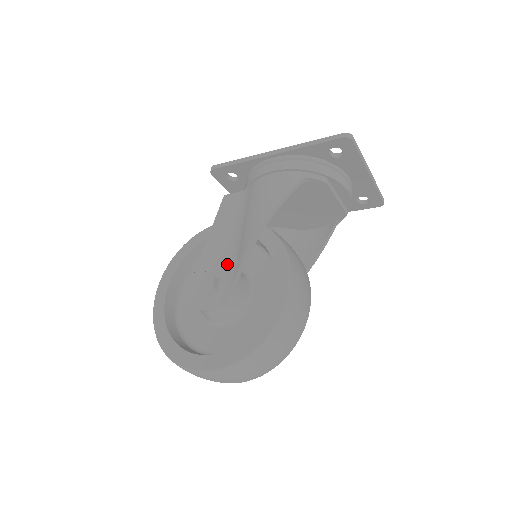
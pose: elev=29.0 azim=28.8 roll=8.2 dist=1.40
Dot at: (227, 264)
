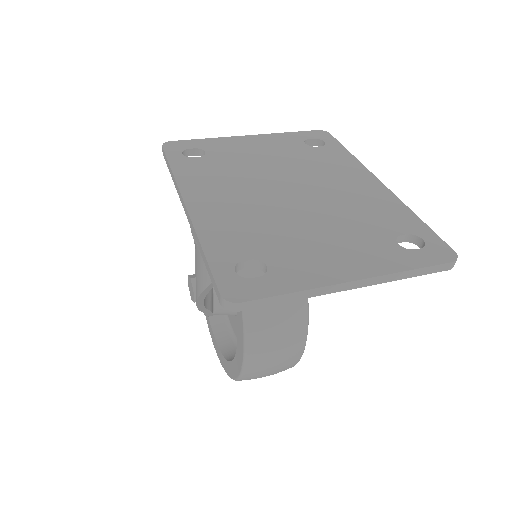
Dot at: occluded
